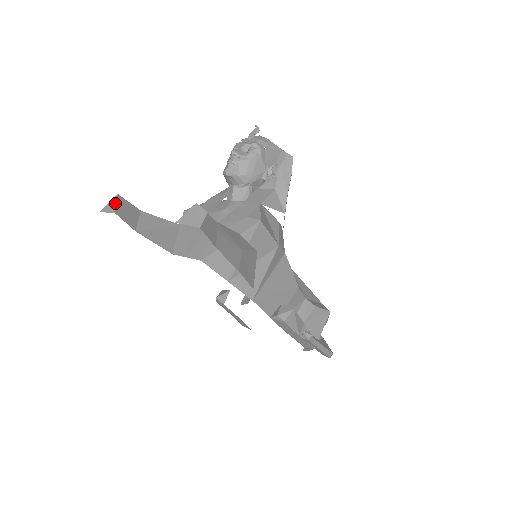
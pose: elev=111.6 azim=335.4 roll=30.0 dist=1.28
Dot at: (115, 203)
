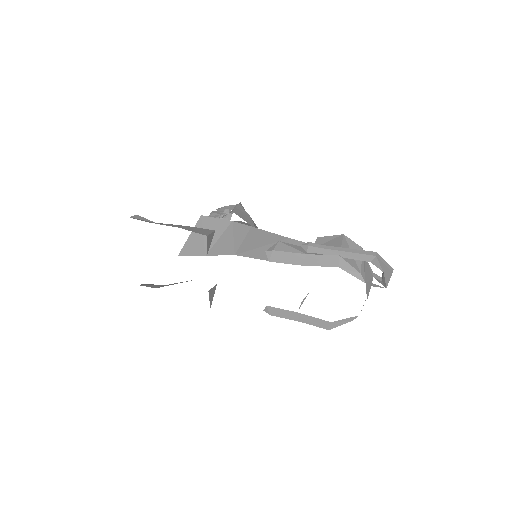
Dot at: occluded
